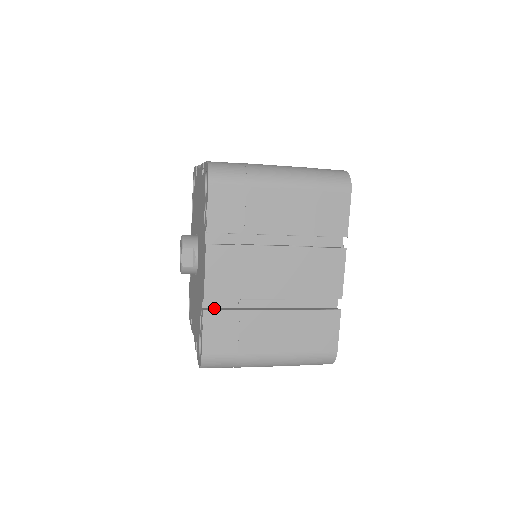
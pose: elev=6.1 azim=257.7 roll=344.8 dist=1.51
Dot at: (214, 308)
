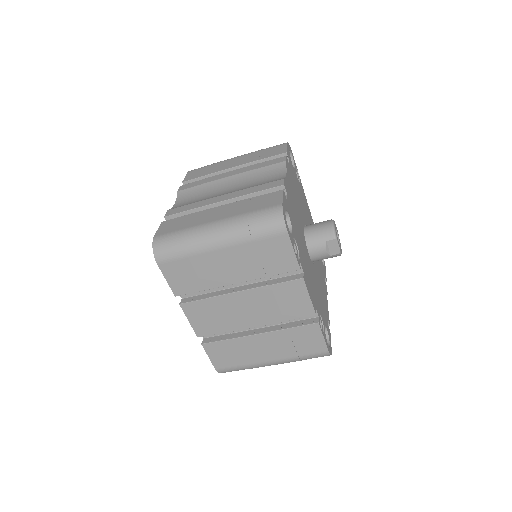
Dot at: (212, 337)
